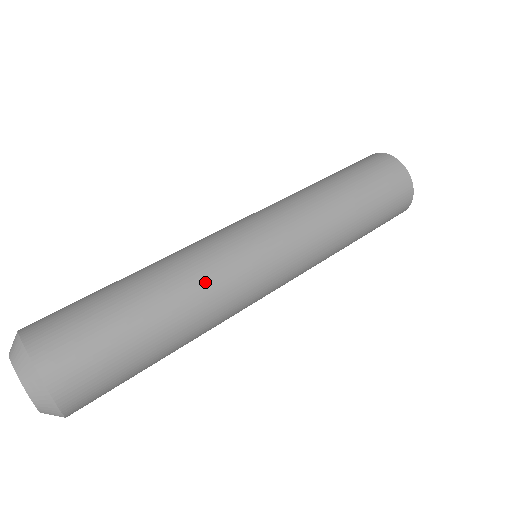
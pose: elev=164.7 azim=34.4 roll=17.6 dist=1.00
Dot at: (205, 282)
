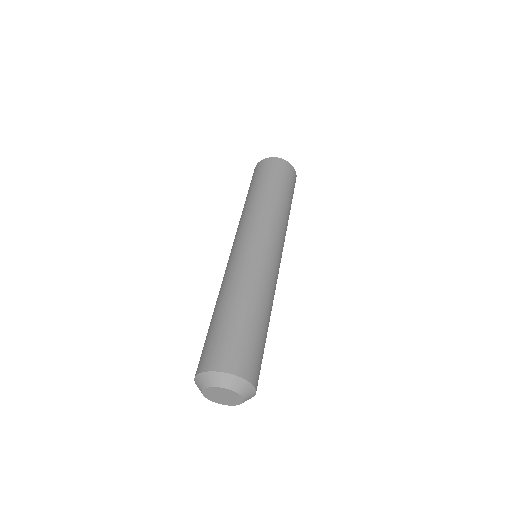
Dot at: (266, 285)
